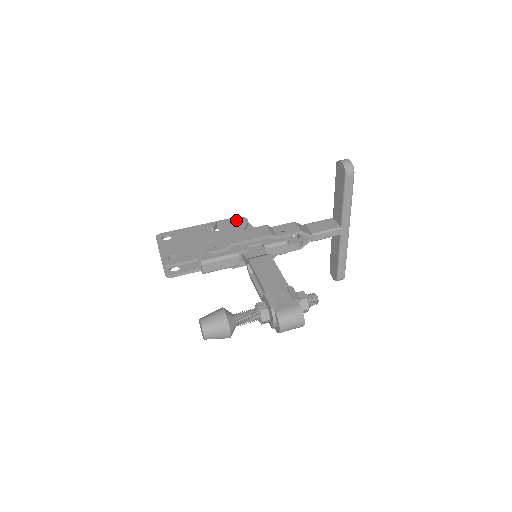
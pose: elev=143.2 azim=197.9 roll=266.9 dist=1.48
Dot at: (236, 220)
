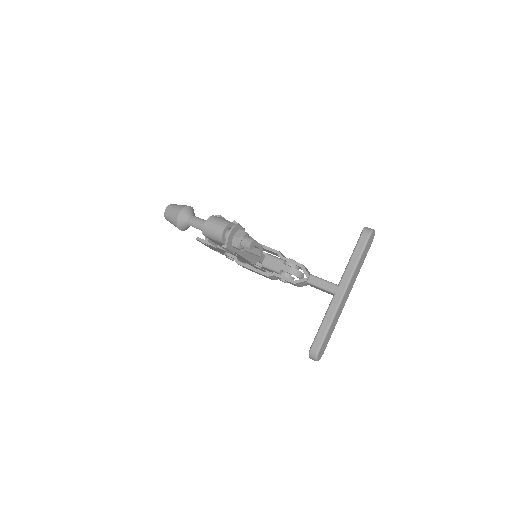
Dot at: occluded
